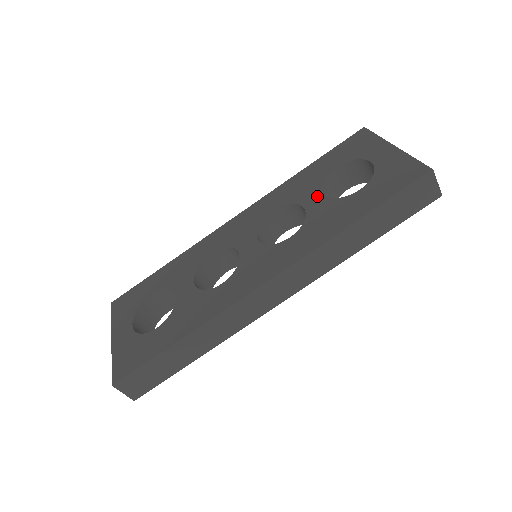
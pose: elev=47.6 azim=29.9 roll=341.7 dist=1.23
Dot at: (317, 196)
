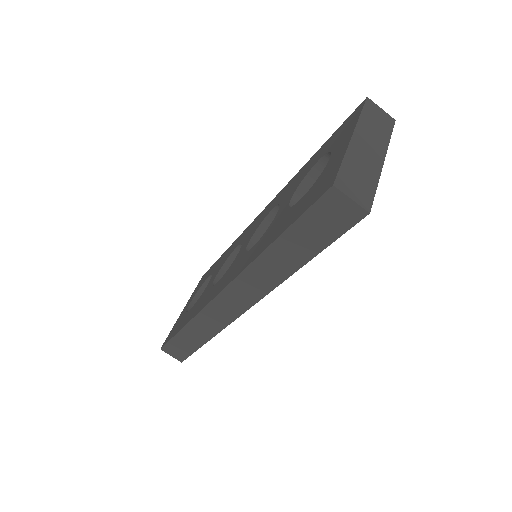
Dot at: (288, 199)
